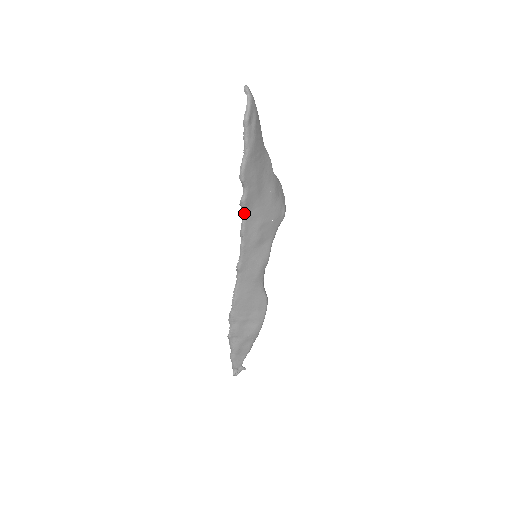
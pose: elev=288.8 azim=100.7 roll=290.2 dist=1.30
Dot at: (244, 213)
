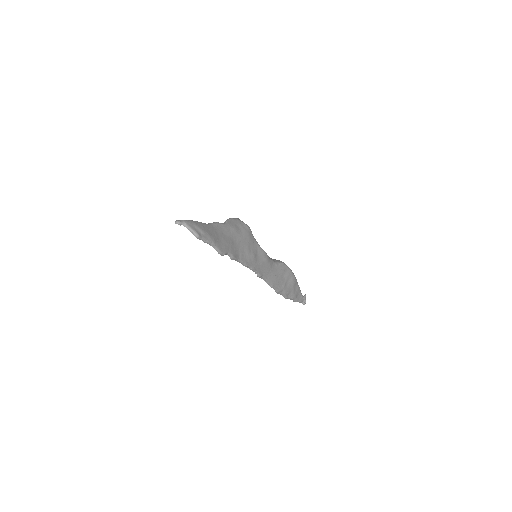
Dot at: (238, 260)
